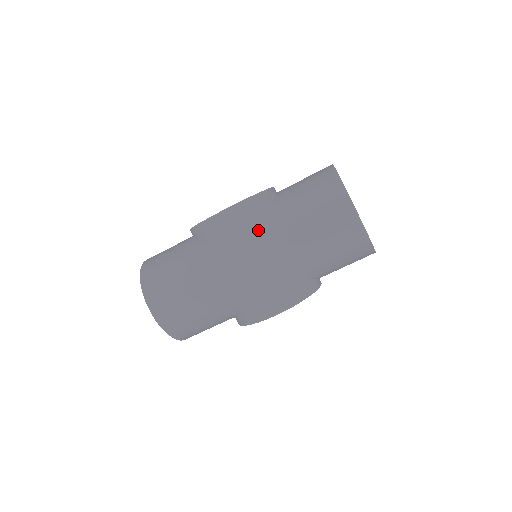
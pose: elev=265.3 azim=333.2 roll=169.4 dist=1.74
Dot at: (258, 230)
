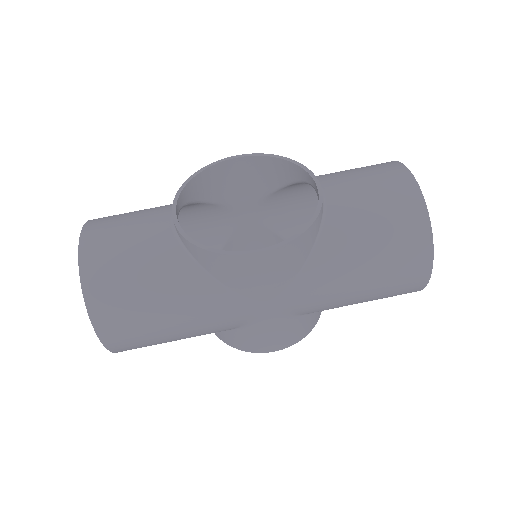
Dot at: (298, 272)
